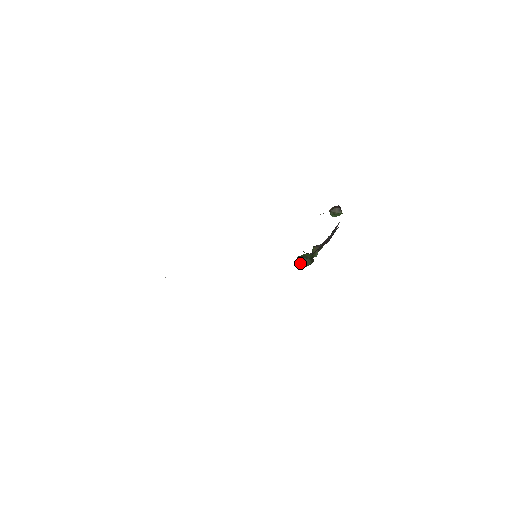
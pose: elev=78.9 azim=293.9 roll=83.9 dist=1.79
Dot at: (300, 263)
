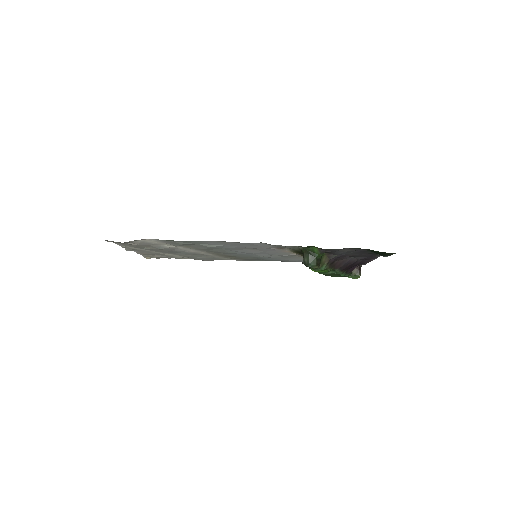
Dot at: (304, 260)
